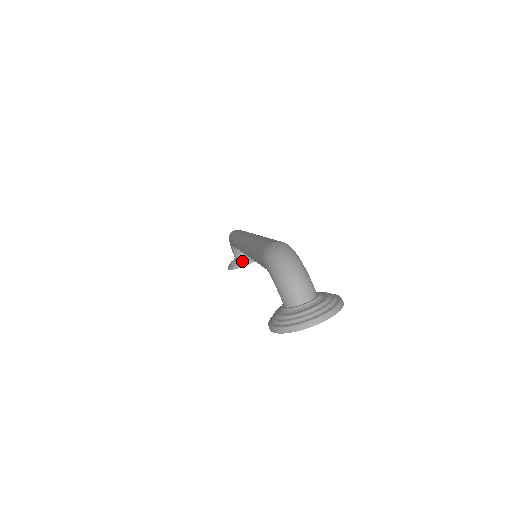
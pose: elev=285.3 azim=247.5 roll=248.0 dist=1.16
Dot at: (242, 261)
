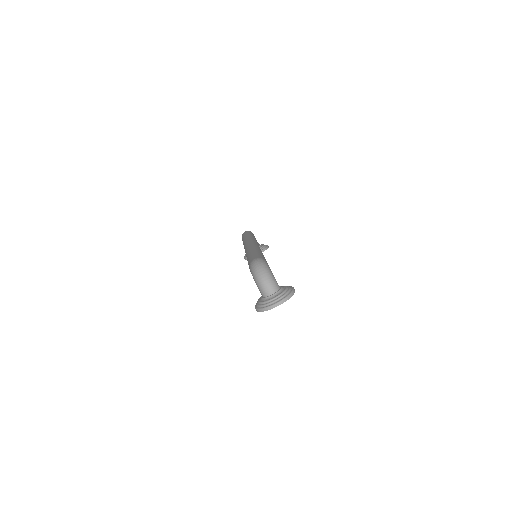
Dot at: occluded
